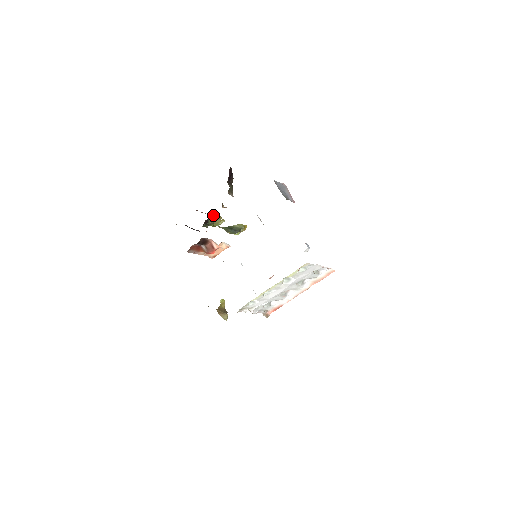
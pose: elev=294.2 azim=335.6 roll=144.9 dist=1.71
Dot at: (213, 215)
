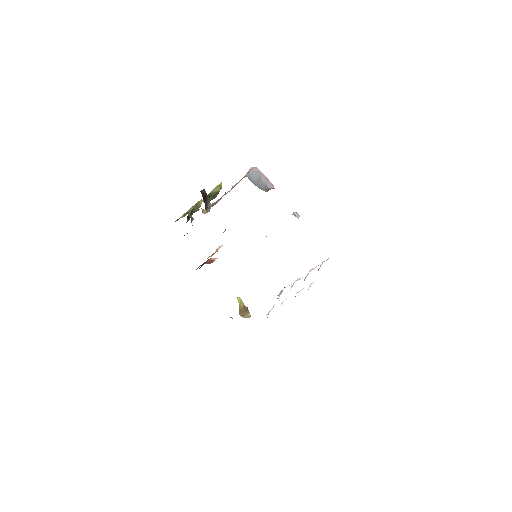
Dot at: (192, 208)
